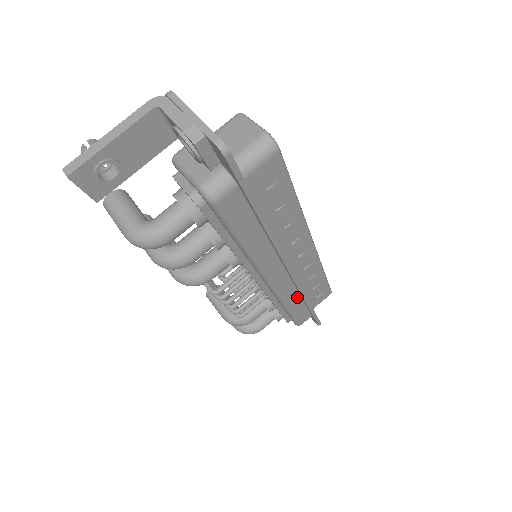
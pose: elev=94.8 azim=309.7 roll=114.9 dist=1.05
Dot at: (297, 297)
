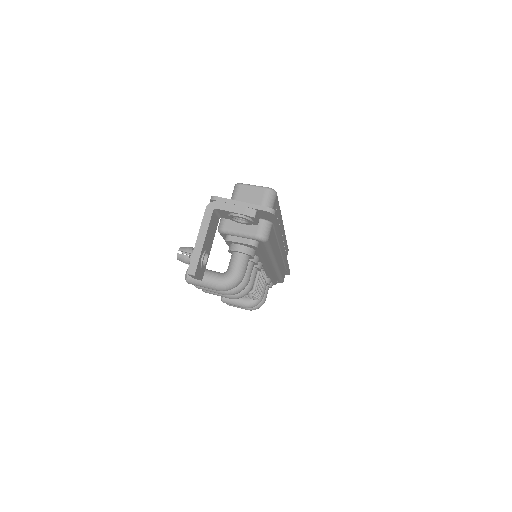
Dot at: (283, 265)
